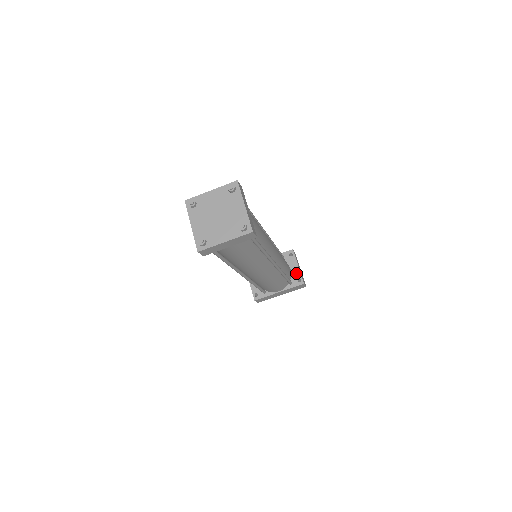
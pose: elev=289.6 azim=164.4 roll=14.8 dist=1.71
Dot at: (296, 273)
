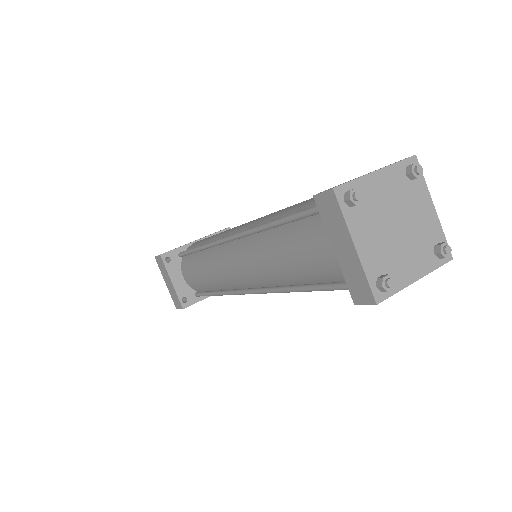
Dot at: occluded
